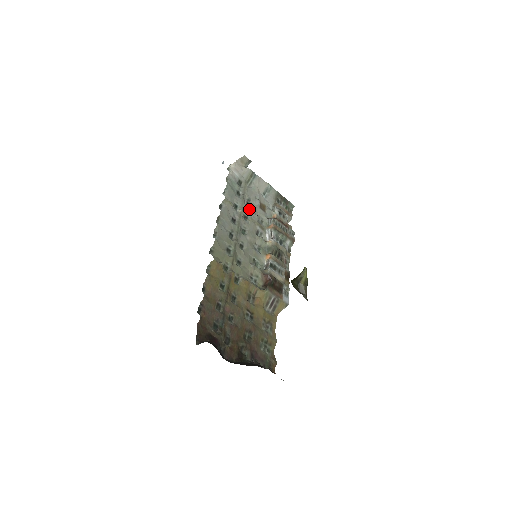
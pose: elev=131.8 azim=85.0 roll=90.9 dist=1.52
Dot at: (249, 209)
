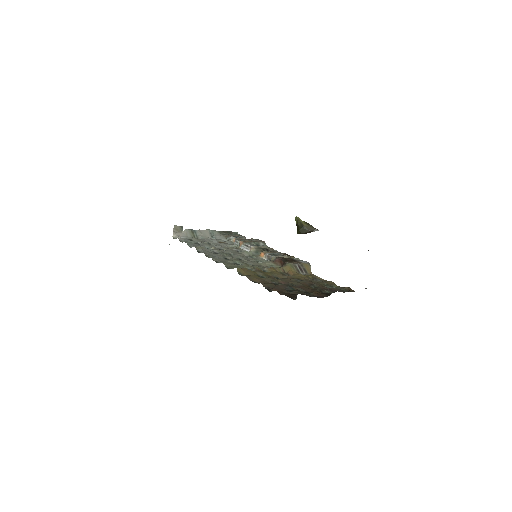
Dot at: (216, 246)
